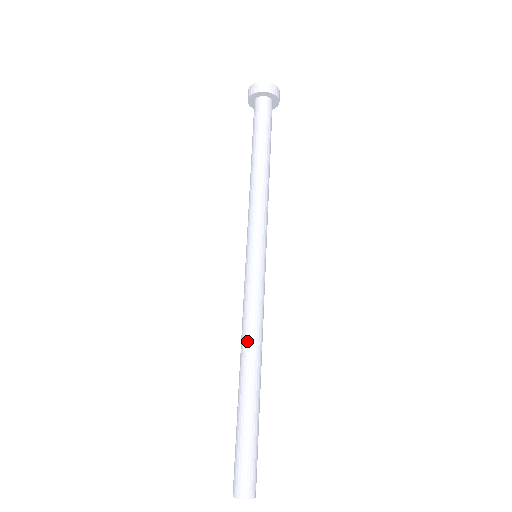
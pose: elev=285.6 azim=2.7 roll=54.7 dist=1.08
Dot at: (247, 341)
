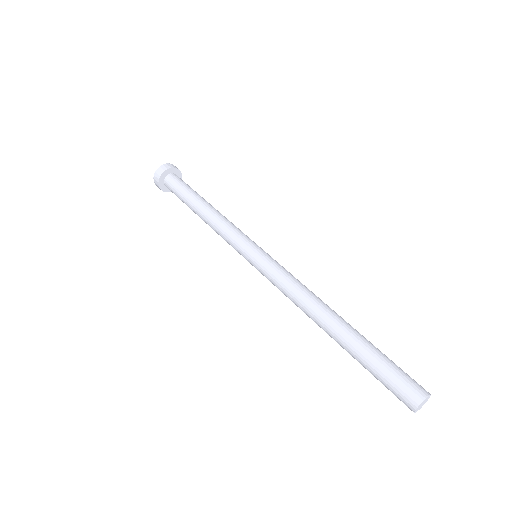
Dot at: (312, 297)
